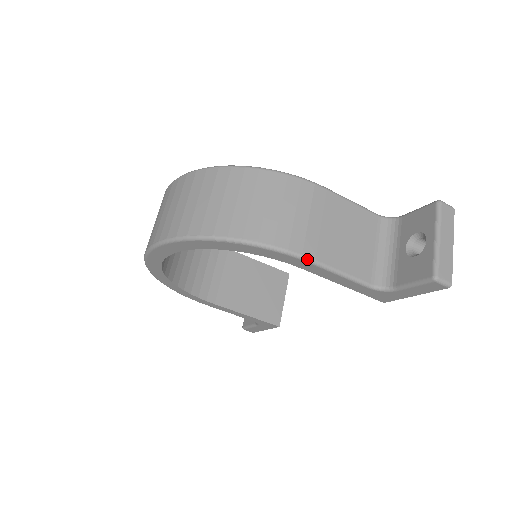
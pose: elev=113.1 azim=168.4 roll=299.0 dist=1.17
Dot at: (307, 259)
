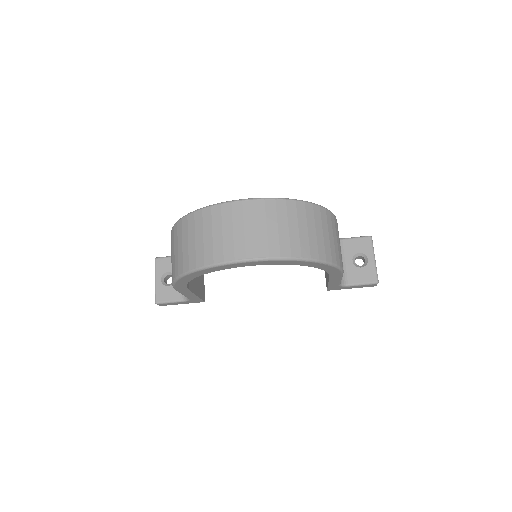
Dot at: occluded
